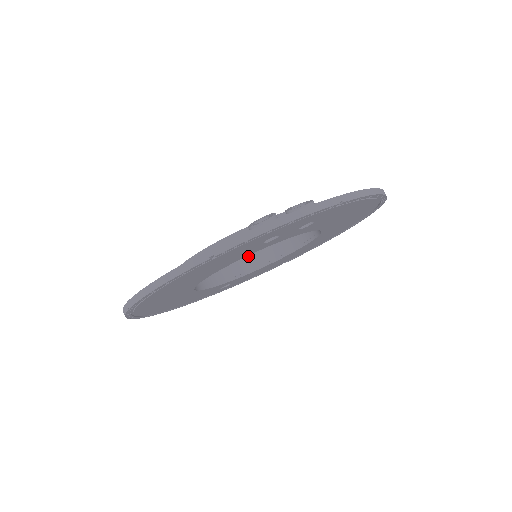
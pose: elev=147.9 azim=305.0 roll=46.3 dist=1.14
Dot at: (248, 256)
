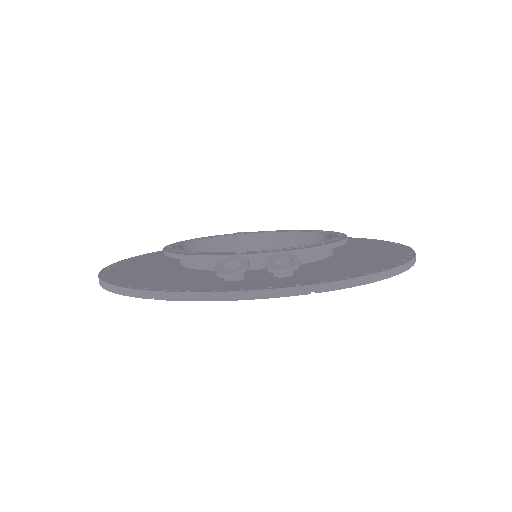
Dot at: (268, 233)
